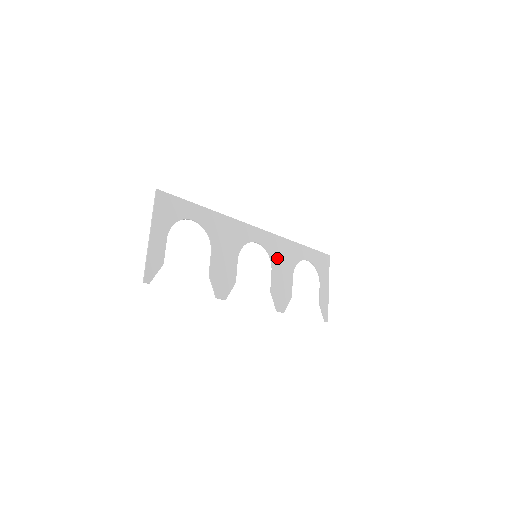
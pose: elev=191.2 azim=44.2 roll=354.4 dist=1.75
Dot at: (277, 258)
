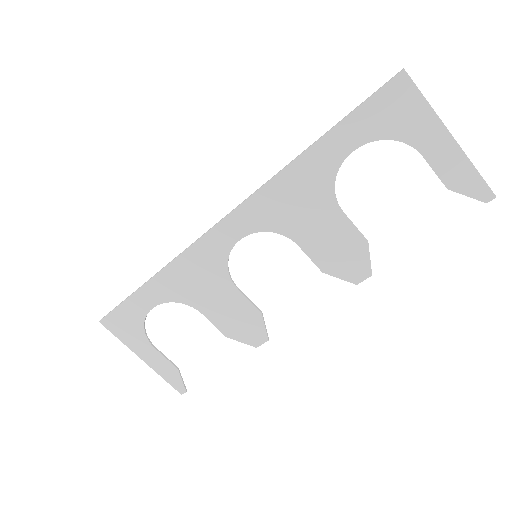
Dot at: (289, 221)
